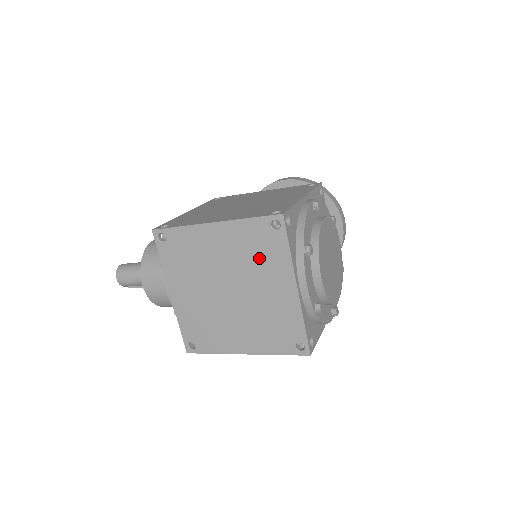
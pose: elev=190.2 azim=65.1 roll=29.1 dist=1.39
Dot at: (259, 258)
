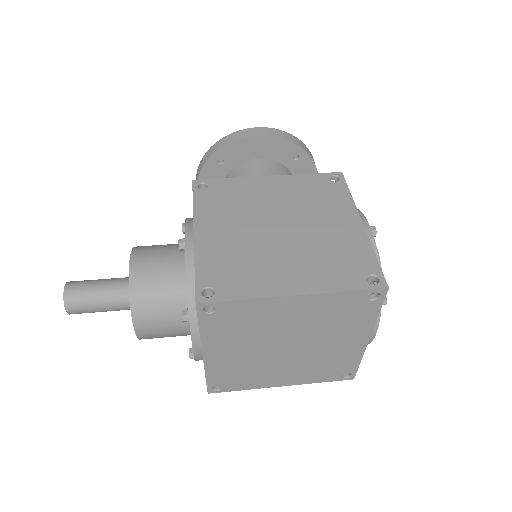
Dot at: (339, 322)
